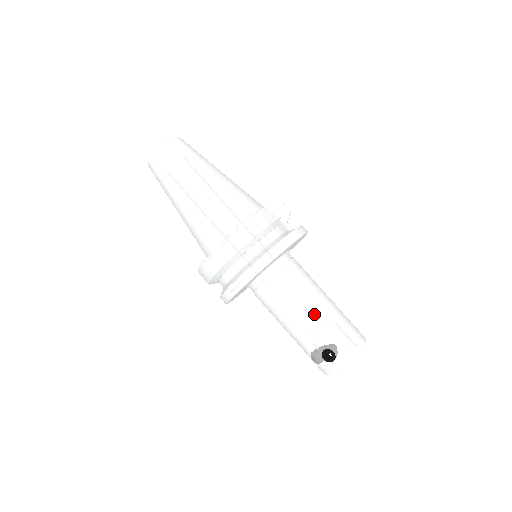
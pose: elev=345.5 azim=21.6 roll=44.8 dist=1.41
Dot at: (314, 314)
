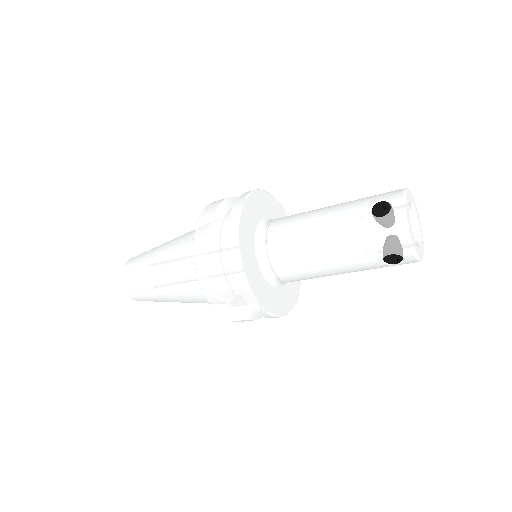
Dot at: (332, 207)
